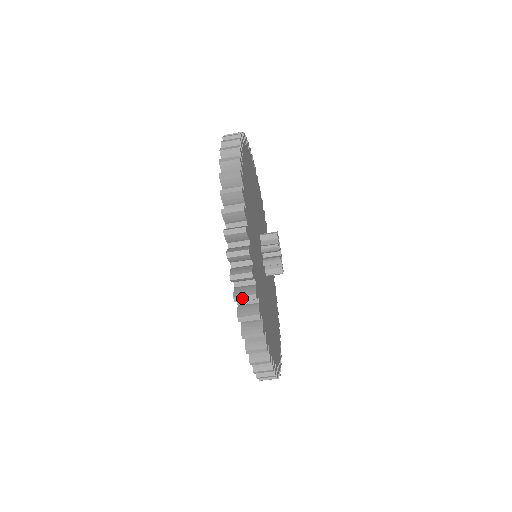
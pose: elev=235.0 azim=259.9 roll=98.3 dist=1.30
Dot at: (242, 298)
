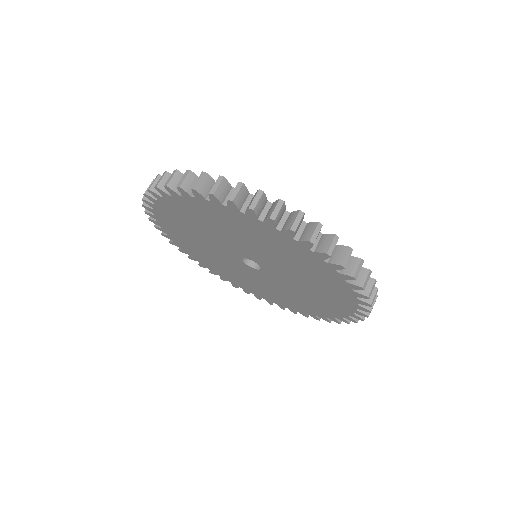
Dot at: (159, 181)
